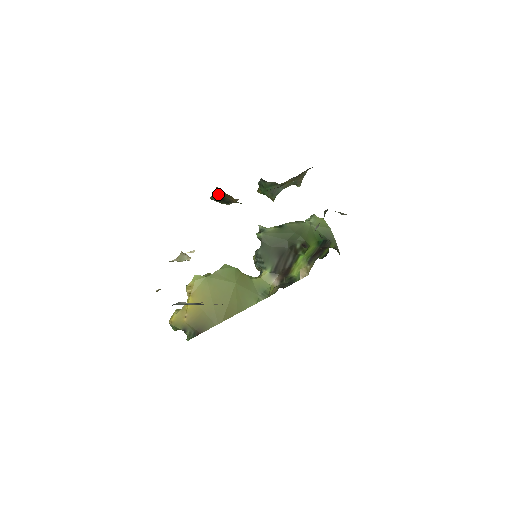
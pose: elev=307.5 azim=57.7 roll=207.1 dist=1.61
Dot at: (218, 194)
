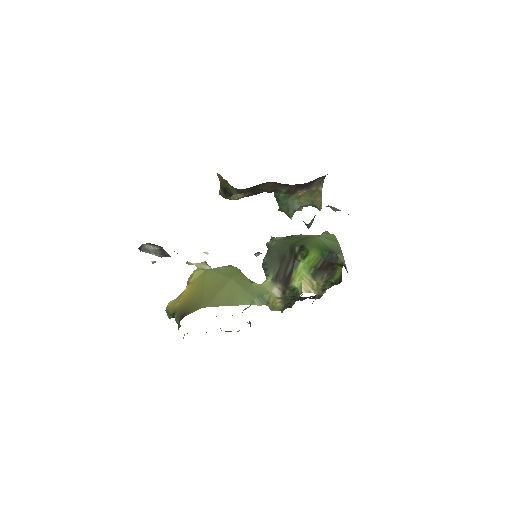
Dot at: (222, 185)
